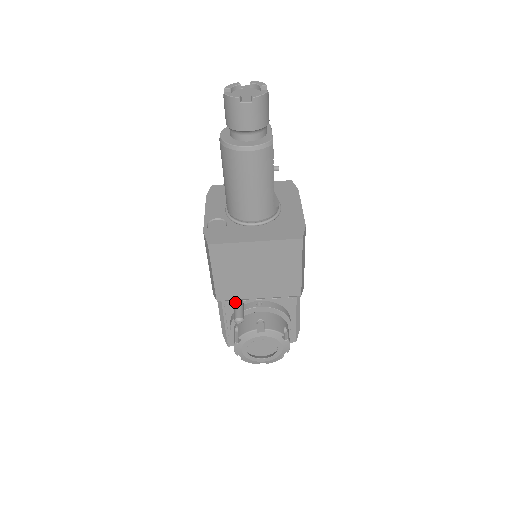
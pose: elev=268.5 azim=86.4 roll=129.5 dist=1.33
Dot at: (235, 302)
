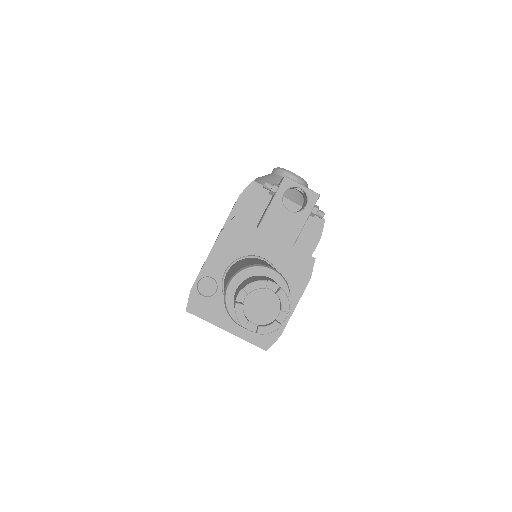
Dot at: occluded
